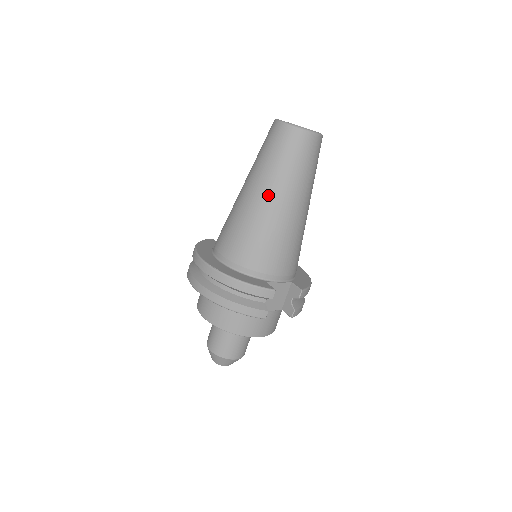
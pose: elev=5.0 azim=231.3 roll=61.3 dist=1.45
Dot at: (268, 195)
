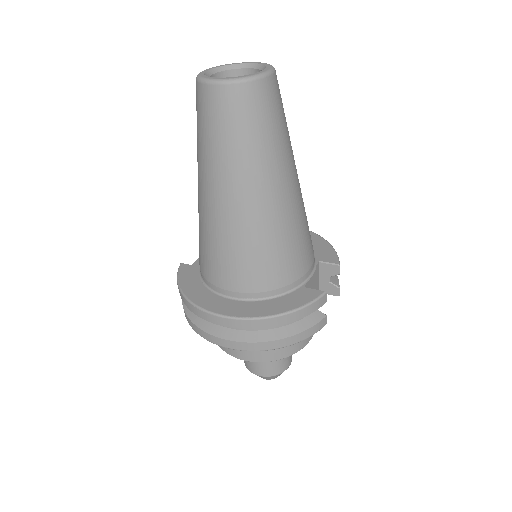
Dot at: (257, 192)
